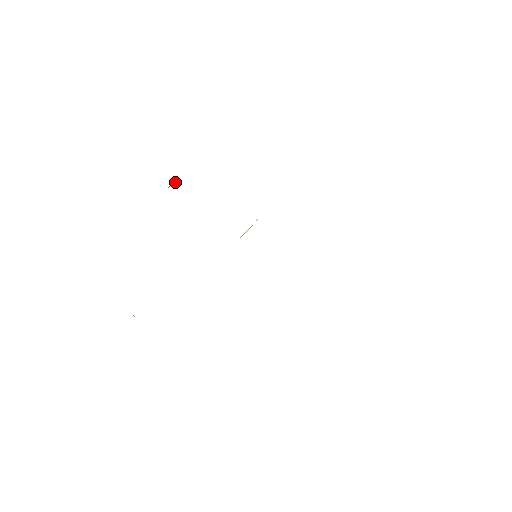
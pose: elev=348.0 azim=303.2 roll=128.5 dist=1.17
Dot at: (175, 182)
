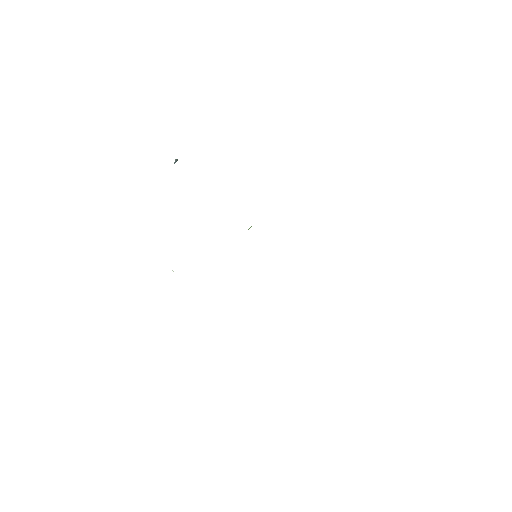
Dot at: (176, 161)
